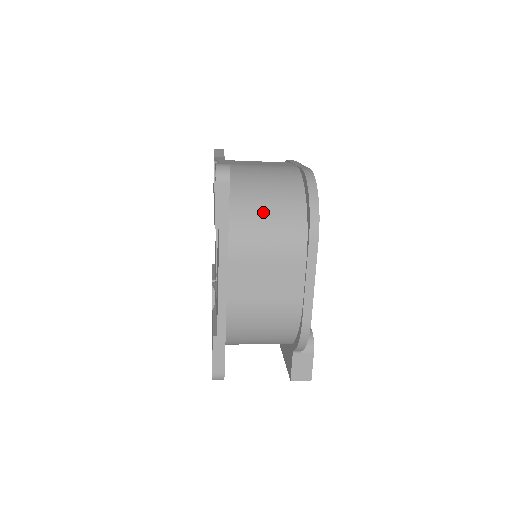
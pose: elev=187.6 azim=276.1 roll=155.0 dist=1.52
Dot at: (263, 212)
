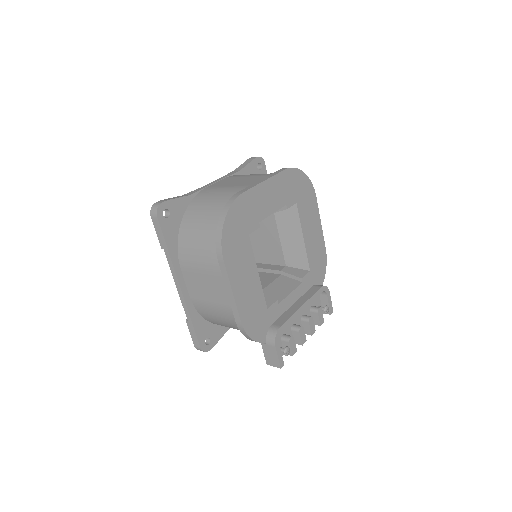
Dot at: (197, 234)
